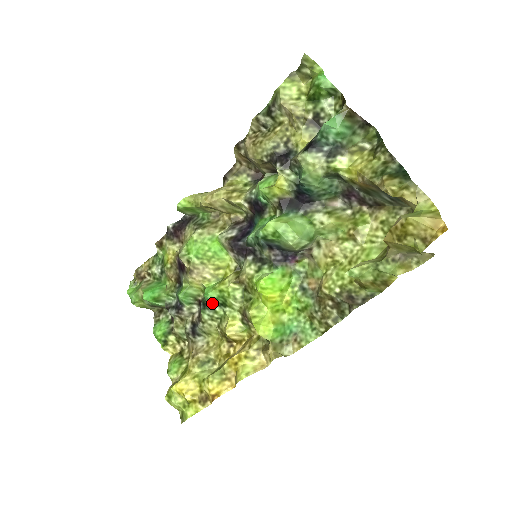
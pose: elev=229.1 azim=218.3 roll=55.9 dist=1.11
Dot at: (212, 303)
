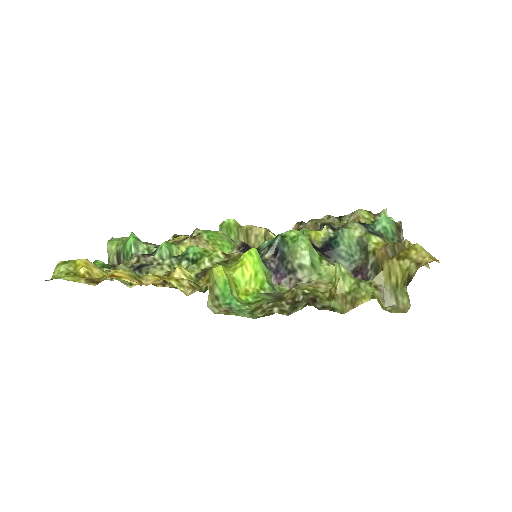
Dot at: (186, 256)
